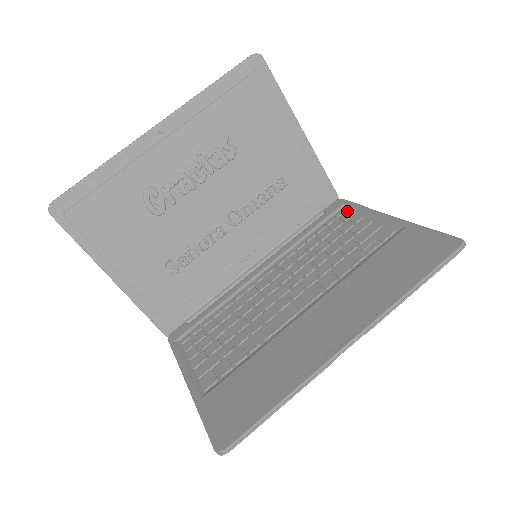
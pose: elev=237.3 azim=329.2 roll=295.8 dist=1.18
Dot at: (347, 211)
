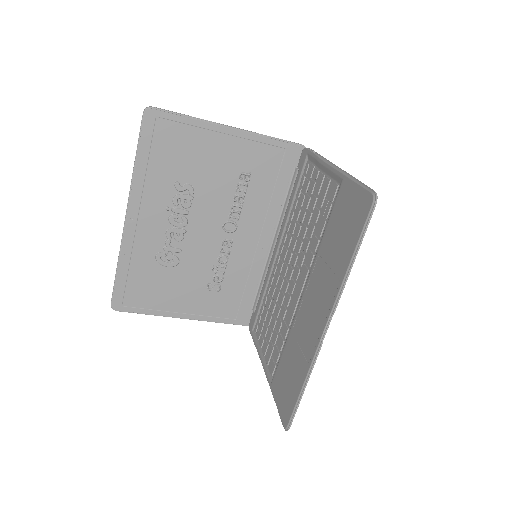
Dot at: (309, 165)
